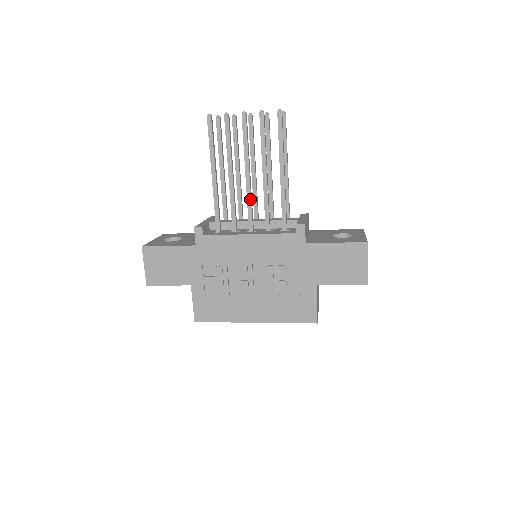
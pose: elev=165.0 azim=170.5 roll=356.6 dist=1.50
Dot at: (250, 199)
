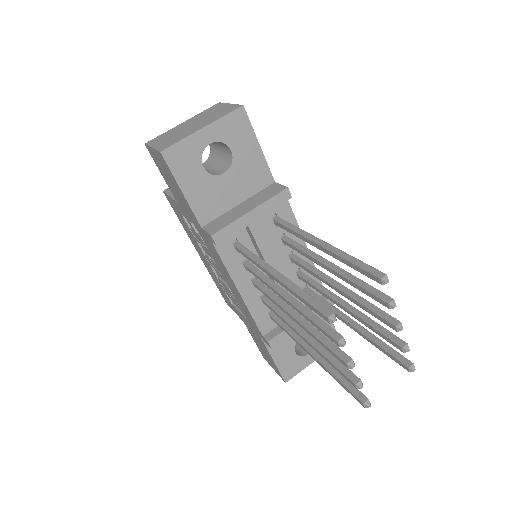
Dot at: (275, 303)
